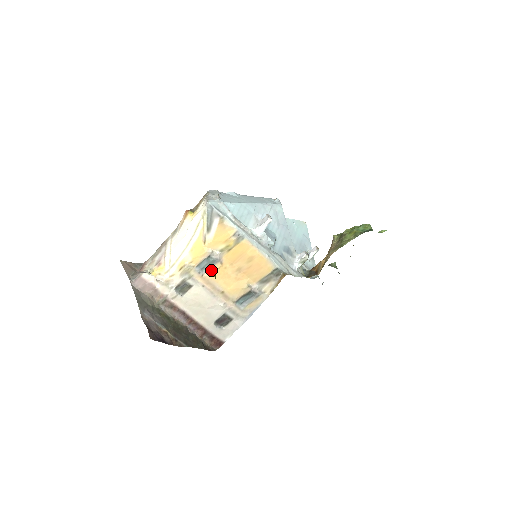
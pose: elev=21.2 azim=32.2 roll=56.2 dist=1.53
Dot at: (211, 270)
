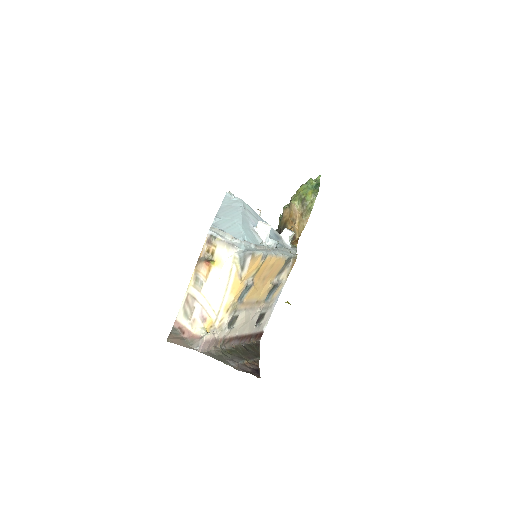
Dot at: (248, 294)
